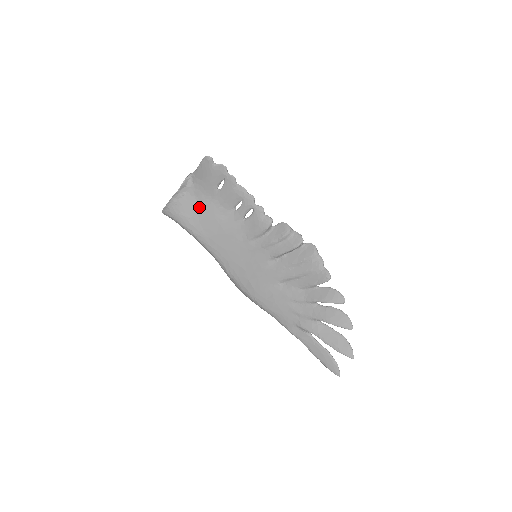
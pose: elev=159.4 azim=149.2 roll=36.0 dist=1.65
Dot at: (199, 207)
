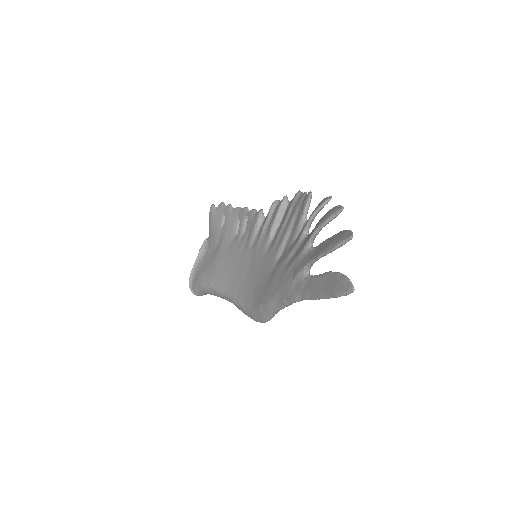
Dot at: (212, 257)
